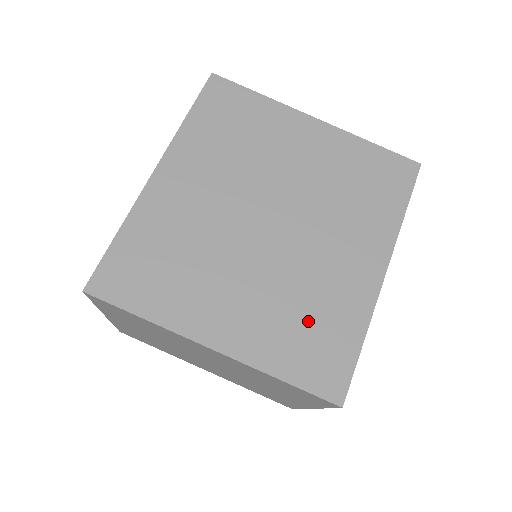
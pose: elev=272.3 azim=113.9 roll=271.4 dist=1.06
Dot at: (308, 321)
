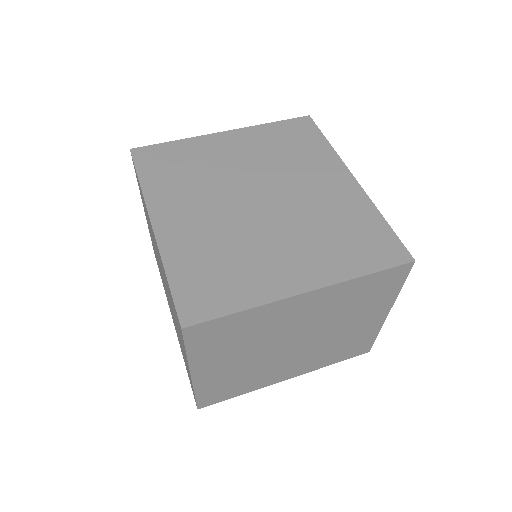
Dot at: (343, 233)
